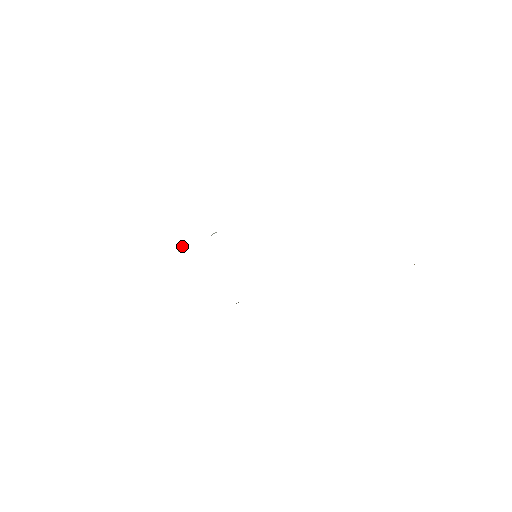
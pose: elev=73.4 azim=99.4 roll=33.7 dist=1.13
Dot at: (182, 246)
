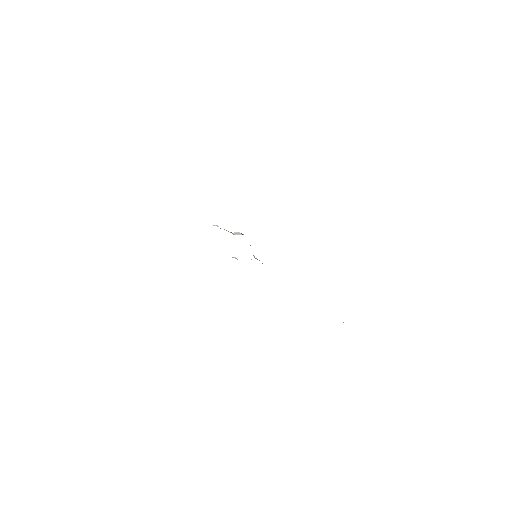
Dot at: (216, 225)
